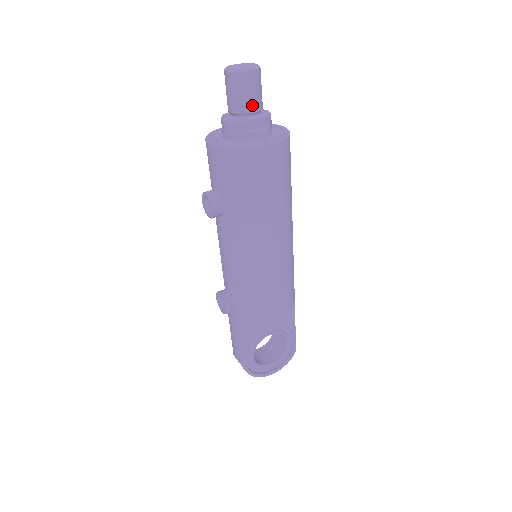
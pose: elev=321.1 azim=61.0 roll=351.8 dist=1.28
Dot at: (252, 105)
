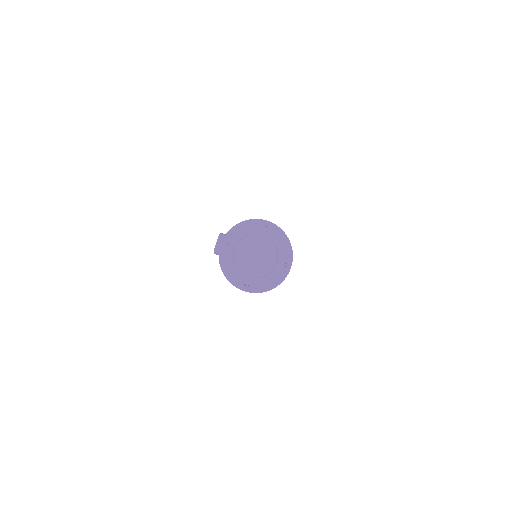
Dot at: occluded
